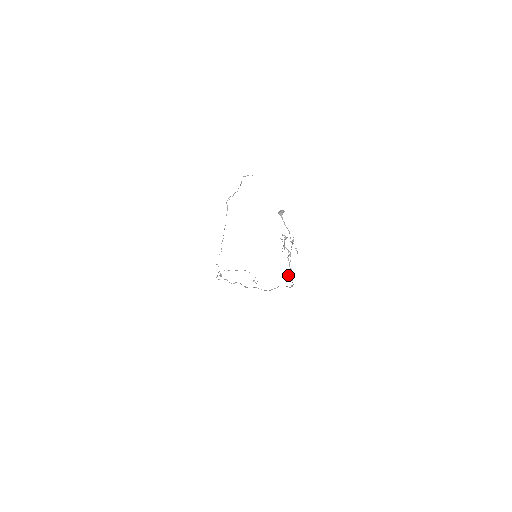
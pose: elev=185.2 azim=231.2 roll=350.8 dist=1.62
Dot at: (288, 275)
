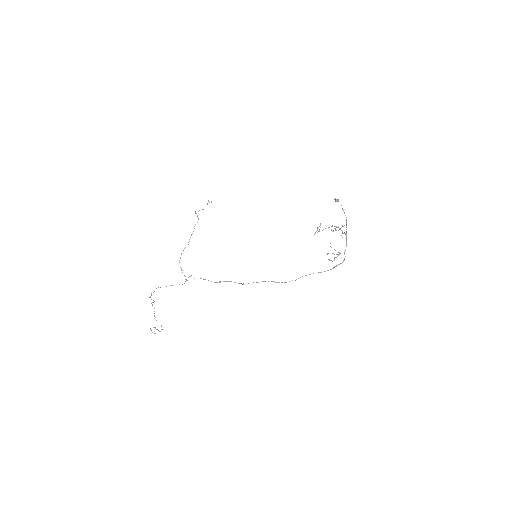
Dot at: (339, 253)
